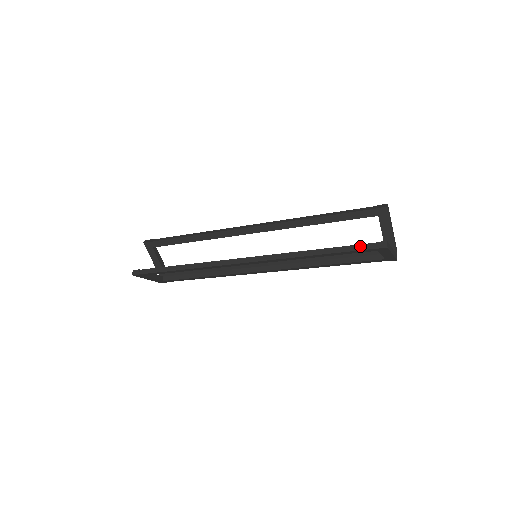
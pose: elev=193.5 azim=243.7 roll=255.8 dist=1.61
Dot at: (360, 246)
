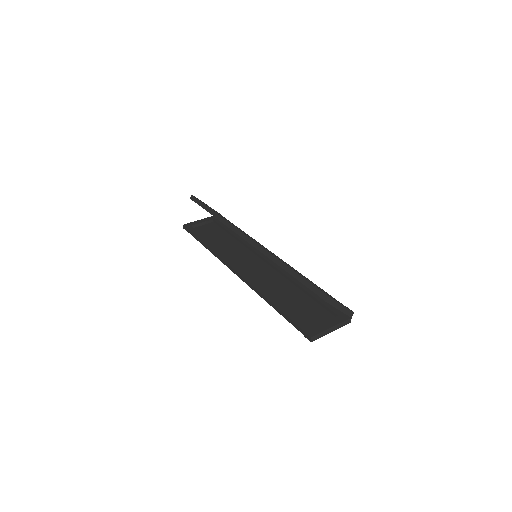
Dot at: (296, 325)
